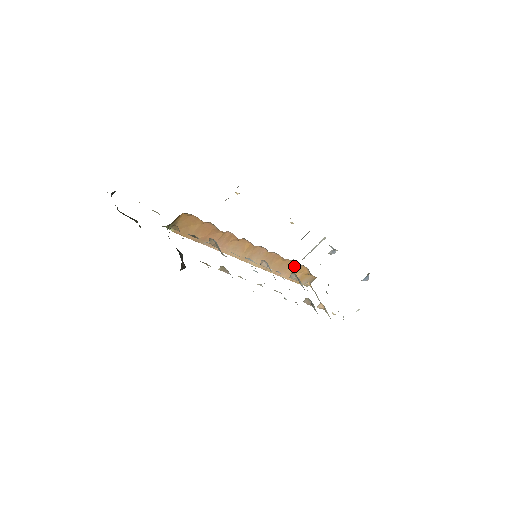
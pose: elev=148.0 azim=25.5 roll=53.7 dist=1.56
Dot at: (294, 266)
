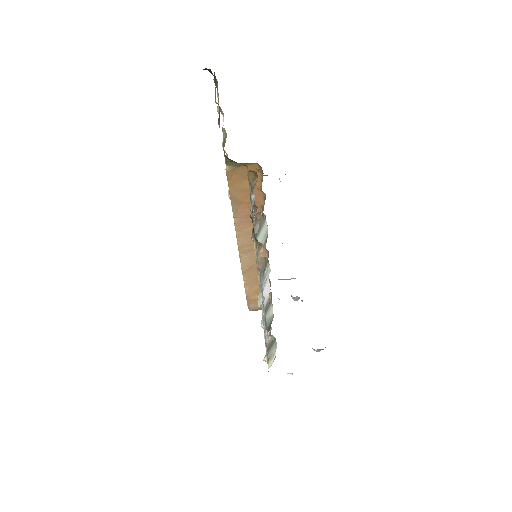
Dot at: occluded
